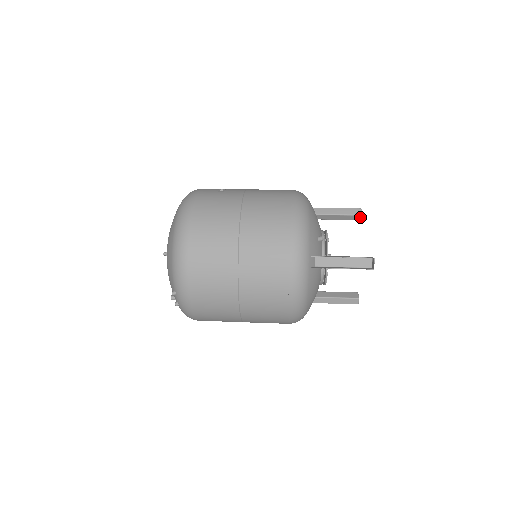
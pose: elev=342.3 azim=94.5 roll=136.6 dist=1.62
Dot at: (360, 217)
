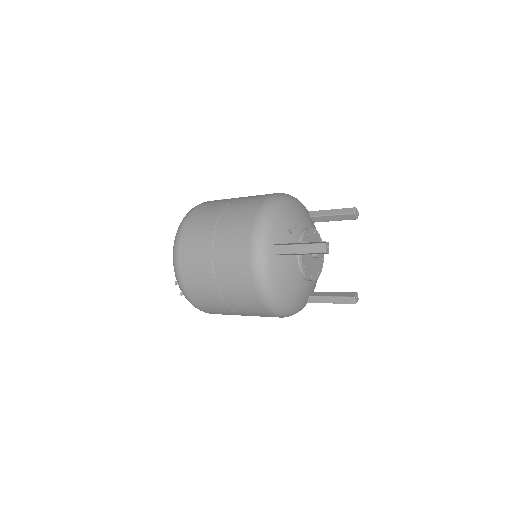
Dot at: (354, 216)
